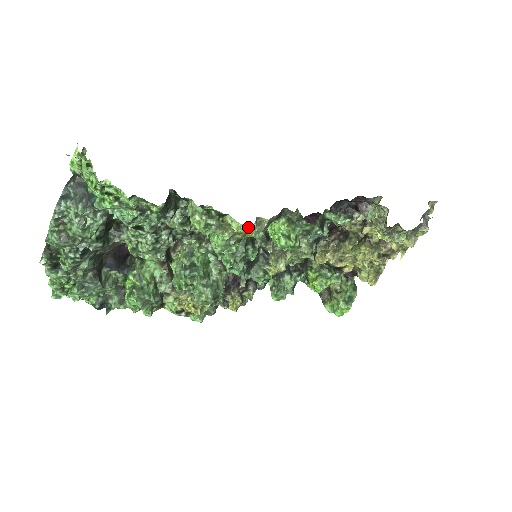
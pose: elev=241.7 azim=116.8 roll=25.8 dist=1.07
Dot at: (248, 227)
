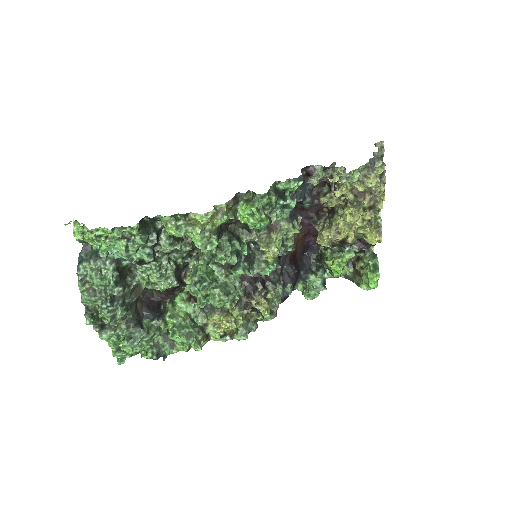
Dot at: (209, 214)
